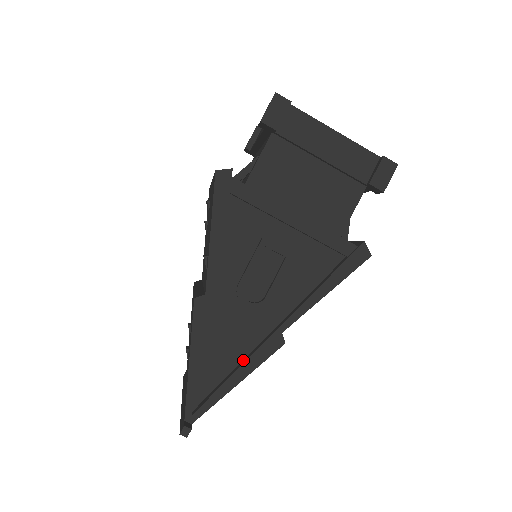
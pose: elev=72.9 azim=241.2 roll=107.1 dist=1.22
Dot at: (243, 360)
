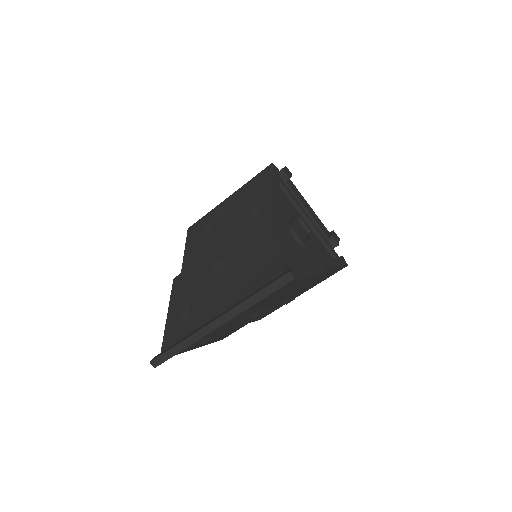
Dot at: occluded
